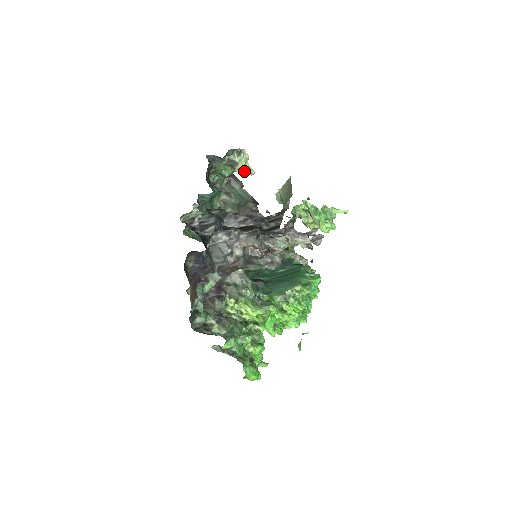
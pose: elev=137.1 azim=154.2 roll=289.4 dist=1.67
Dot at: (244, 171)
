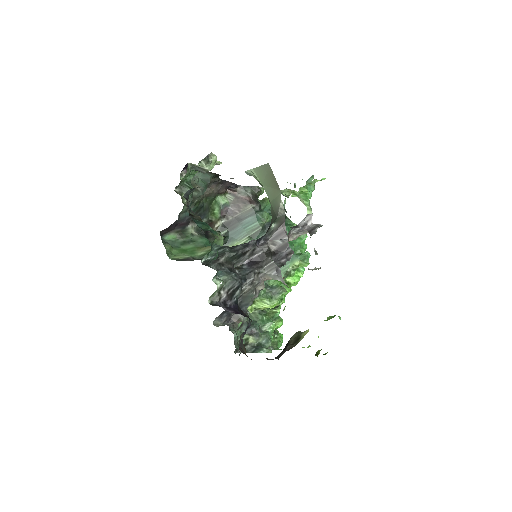
Dot at: occluded
